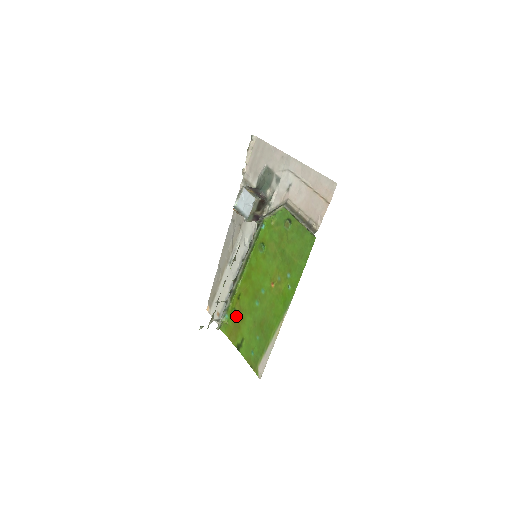
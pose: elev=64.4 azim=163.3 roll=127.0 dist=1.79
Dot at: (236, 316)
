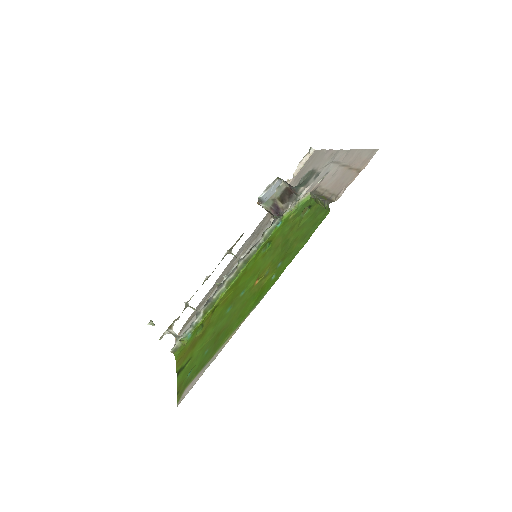
Dot at: (199, 332)
